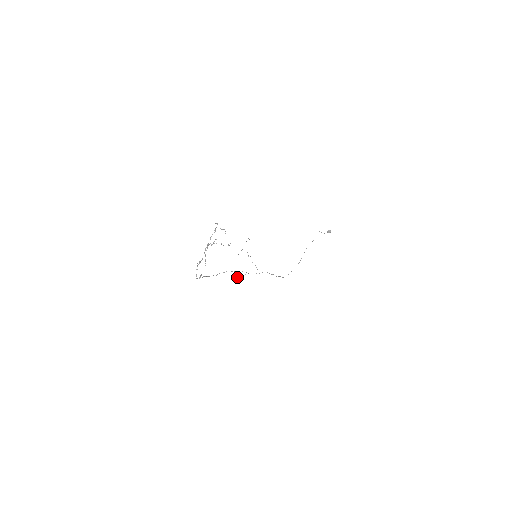
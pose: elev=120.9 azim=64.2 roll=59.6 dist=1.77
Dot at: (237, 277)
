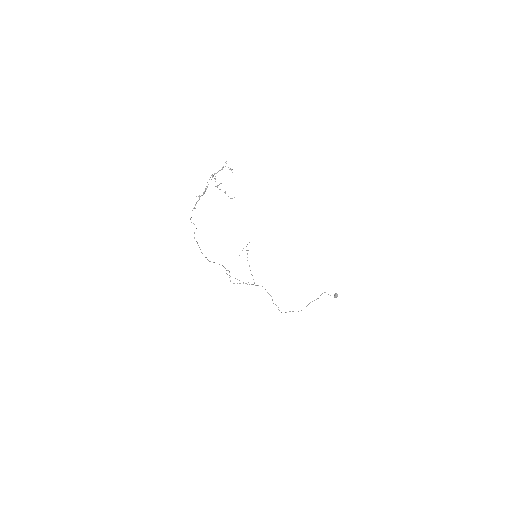
Dot at: occluded
